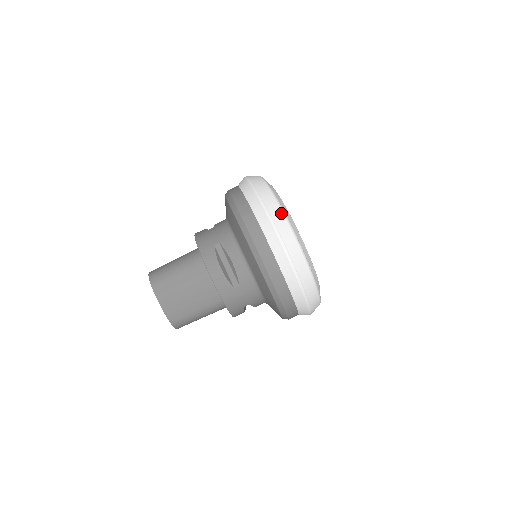
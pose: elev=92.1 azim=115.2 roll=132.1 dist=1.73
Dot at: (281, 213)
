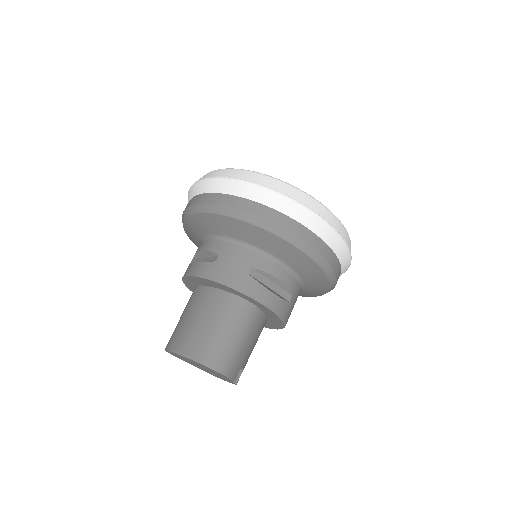
Dot at: occluded
